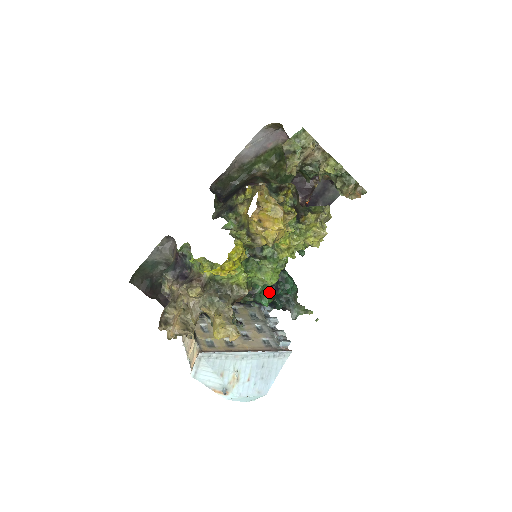
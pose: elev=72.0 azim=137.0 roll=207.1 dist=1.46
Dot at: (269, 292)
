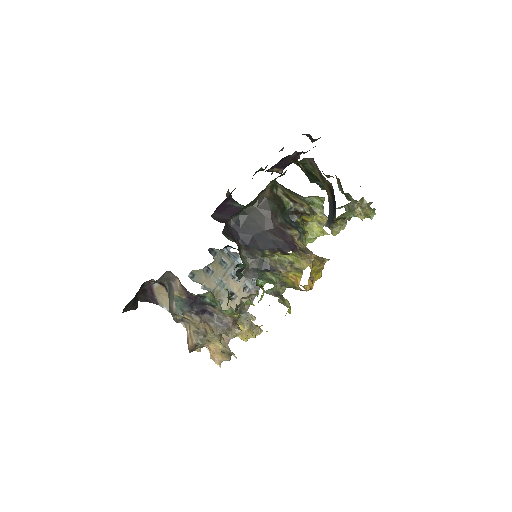
Dot at: occluded
